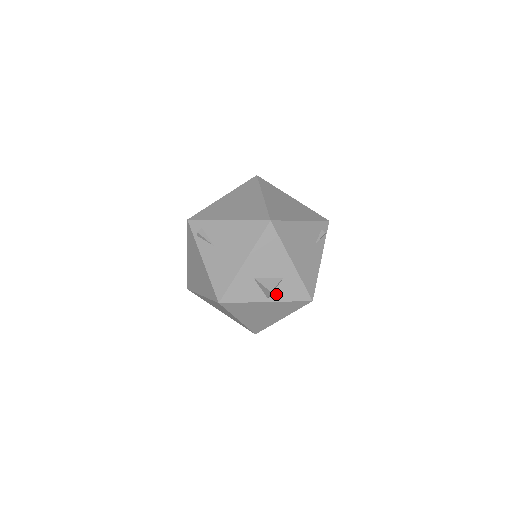
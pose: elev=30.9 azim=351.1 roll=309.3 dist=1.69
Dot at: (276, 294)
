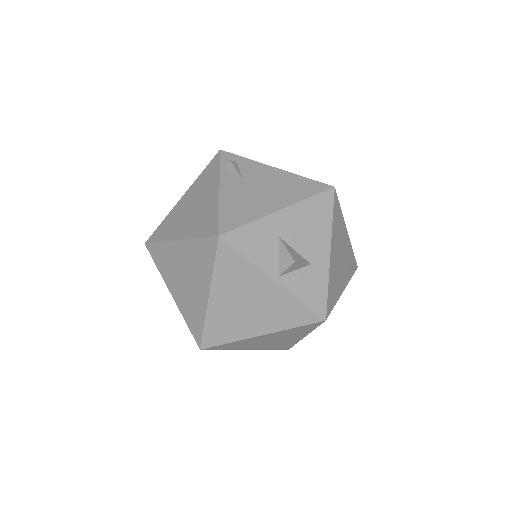
Dot at: (291, 278)
